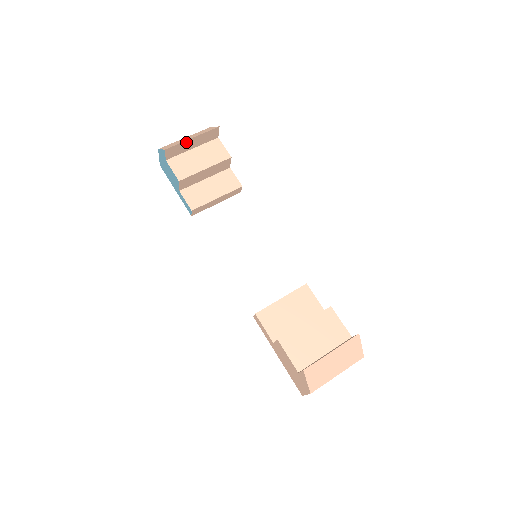
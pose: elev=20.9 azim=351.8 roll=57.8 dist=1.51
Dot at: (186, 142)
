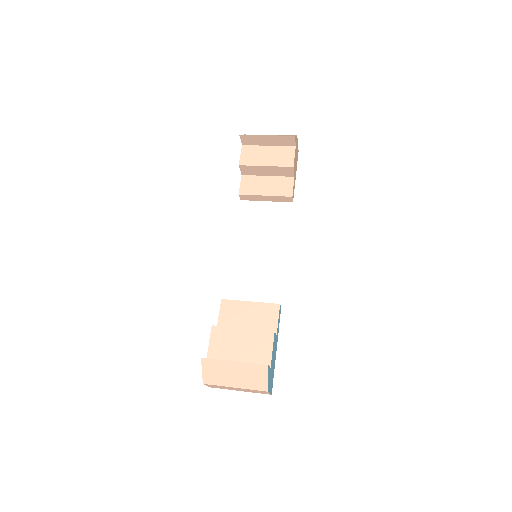
Dot at: (261, 137)
